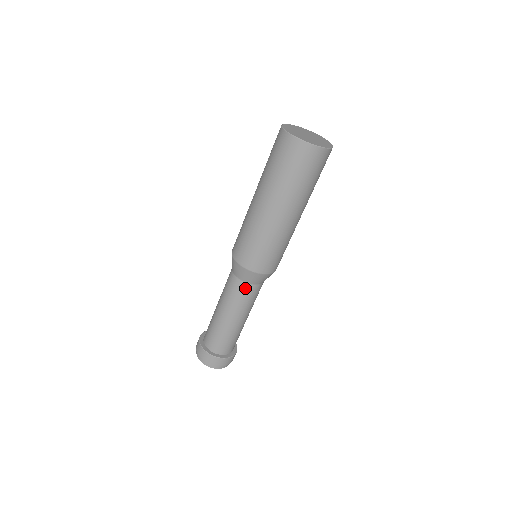
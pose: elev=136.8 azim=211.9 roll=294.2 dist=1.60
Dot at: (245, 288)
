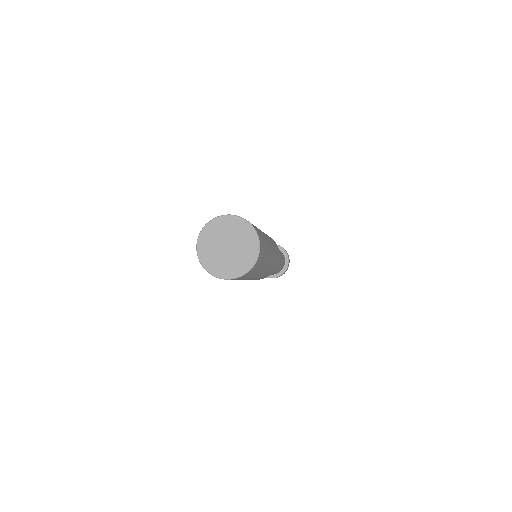
Dot at: occluded
